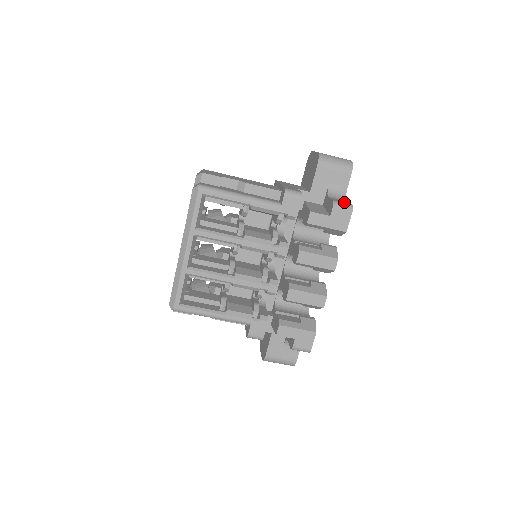
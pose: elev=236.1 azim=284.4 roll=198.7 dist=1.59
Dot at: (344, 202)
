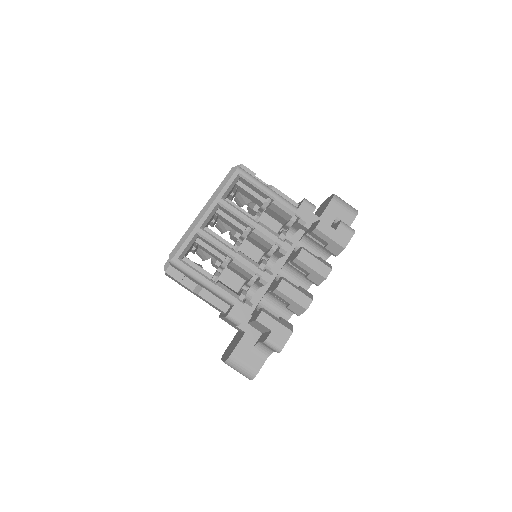
Dot at: occluded
